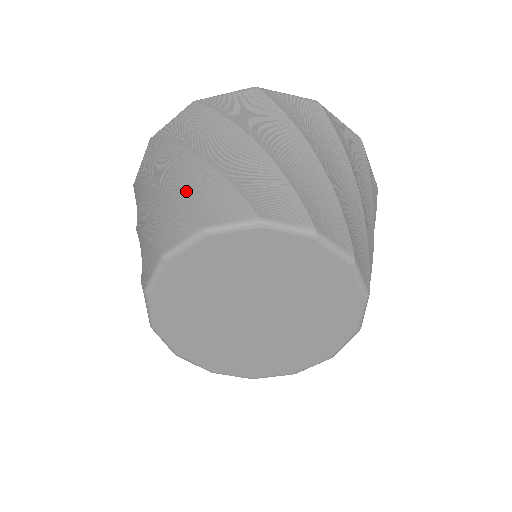
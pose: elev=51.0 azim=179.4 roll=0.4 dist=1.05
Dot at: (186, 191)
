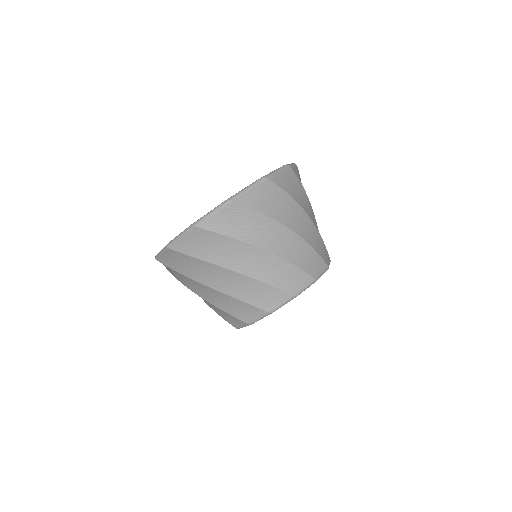
Dot at: (241, 292)
